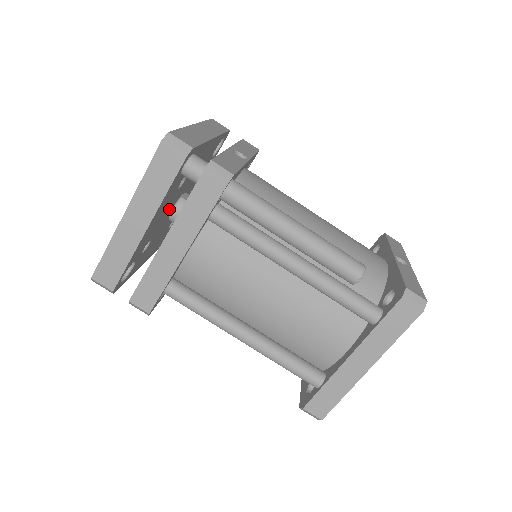
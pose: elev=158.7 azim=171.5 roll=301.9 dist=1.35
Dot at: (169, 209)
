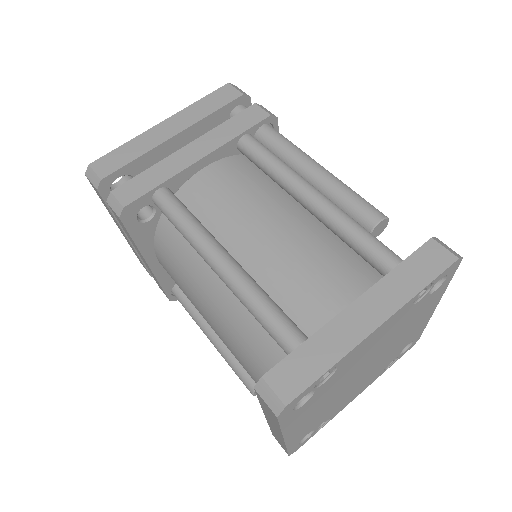
Dot at: occluded
